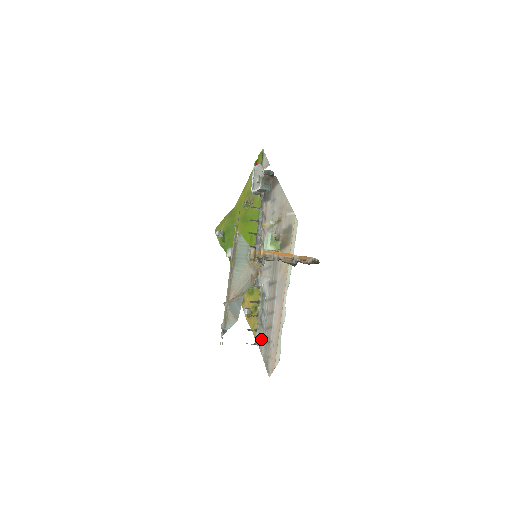
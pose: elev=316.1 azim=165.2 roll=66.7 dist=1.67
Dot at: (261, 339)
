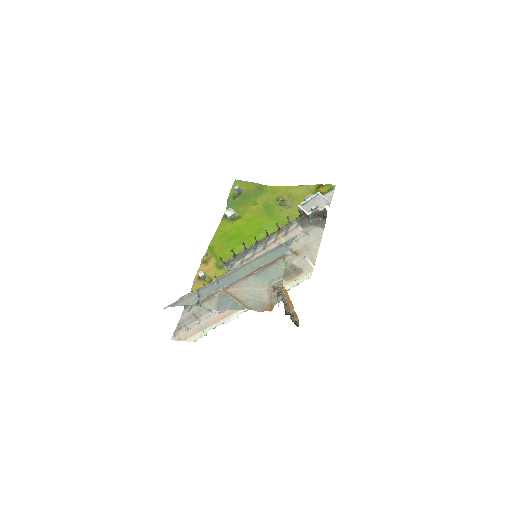
Dot at: (192, 306)
